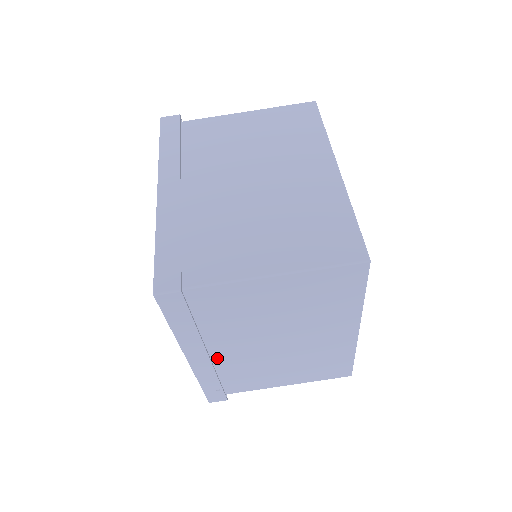
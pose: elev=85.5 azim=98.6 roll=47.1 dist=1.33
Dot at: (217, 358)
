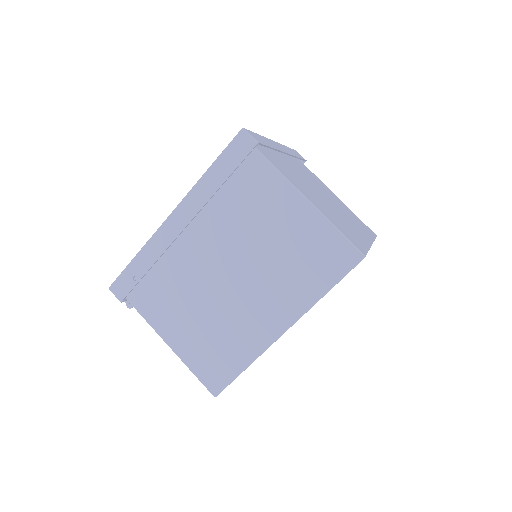
Dot at: (181, 242)
